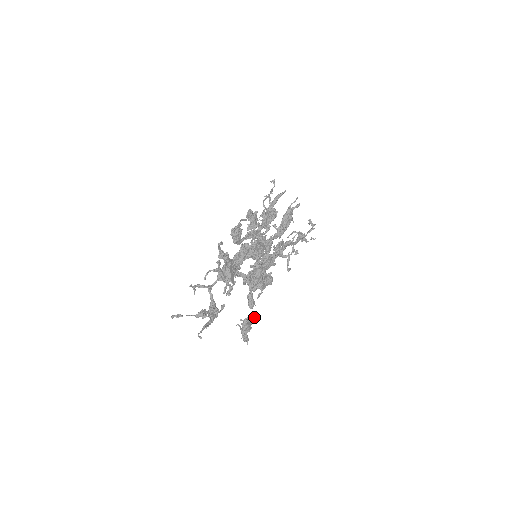
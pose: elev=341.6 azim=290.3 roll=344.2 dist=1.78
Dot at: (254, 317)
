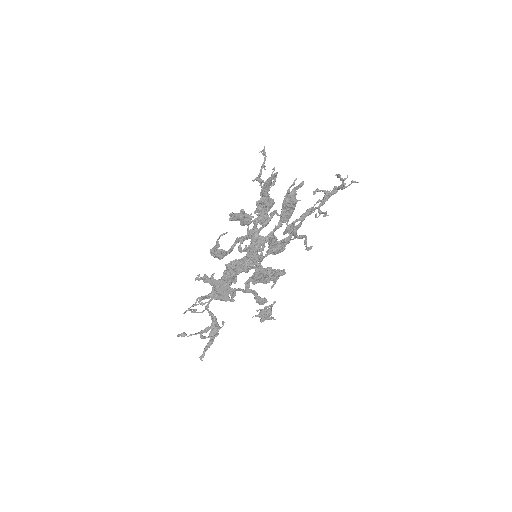
Dot at: (274, 302)
